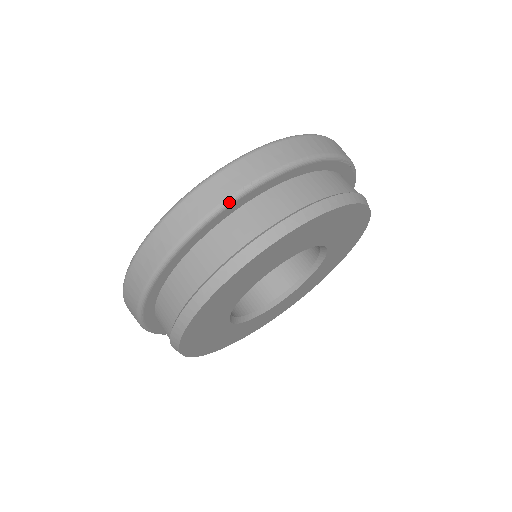
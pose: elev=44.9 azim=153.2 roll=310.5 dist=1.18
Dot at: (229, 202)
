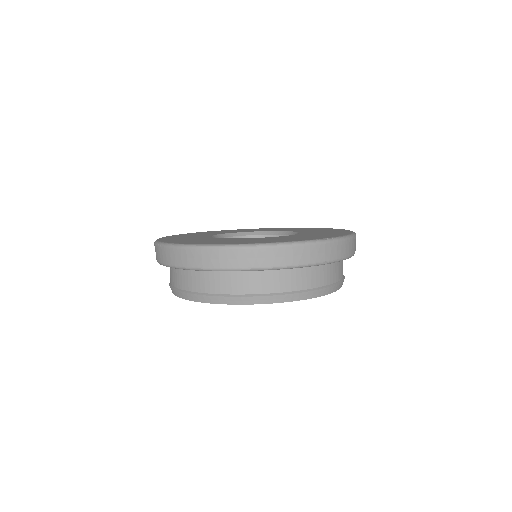
Dot at: (323, 264)
